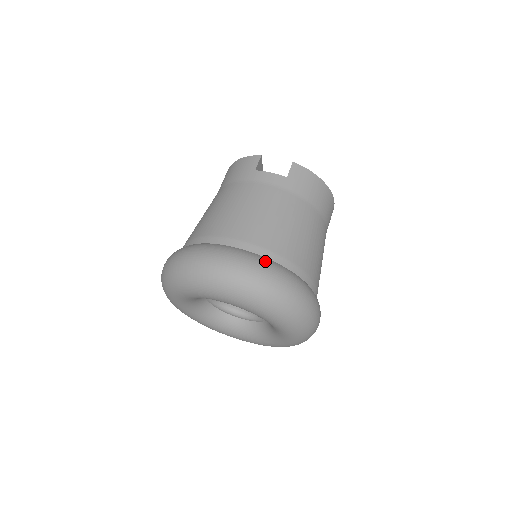
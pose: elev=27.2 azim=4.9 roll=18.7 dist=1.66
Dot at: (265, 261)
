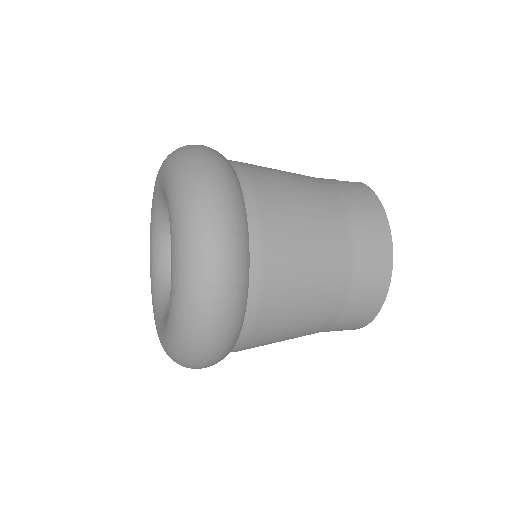
Dot at: occluded
